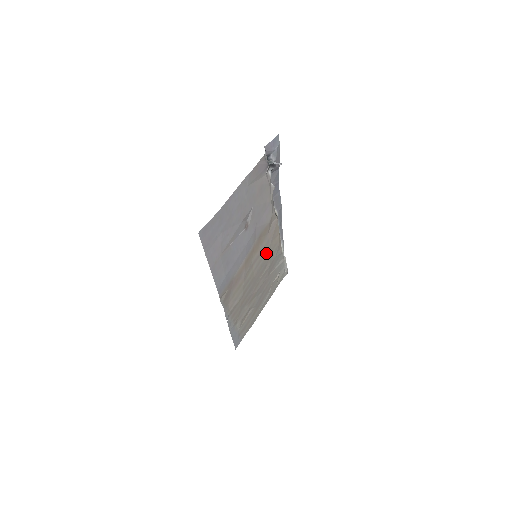
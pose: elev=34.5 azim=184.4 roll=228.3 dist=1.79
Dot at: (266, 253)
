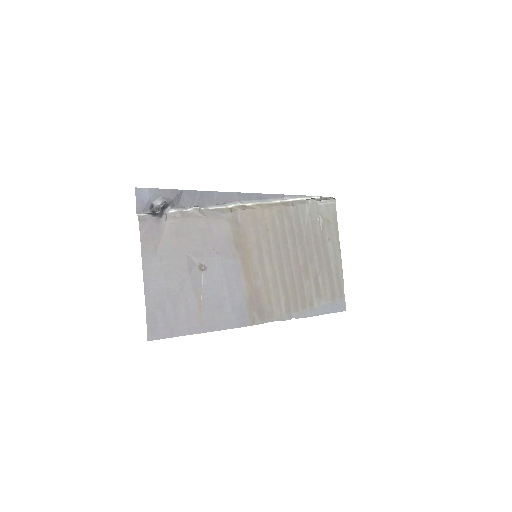
Dot at: (268, 237)
